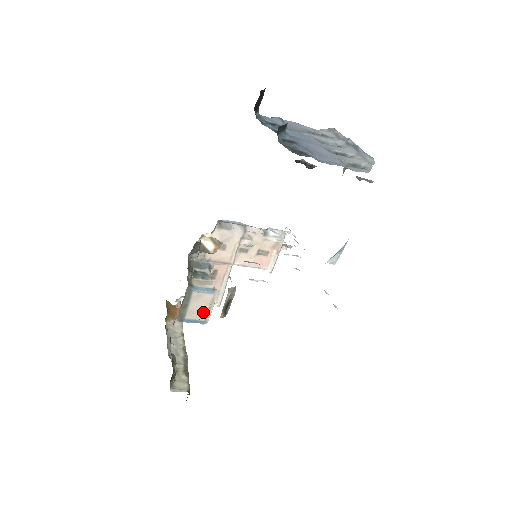
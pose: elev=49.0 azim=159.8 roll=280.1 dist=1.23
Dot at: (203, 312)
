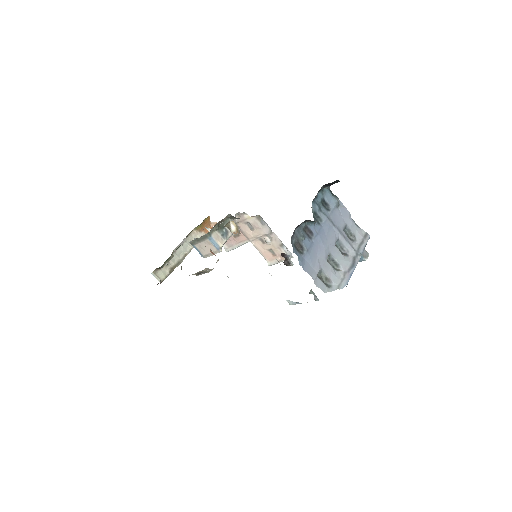
Dot at: (206, 252)
